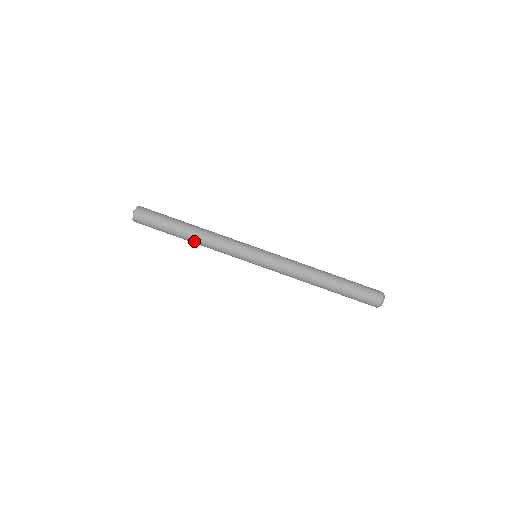
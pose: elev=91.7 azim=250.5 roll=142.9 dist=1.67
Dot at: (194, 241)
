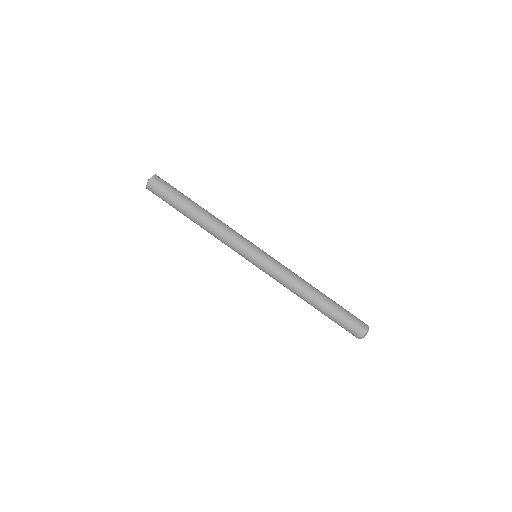
Dot at: (202, 220)
